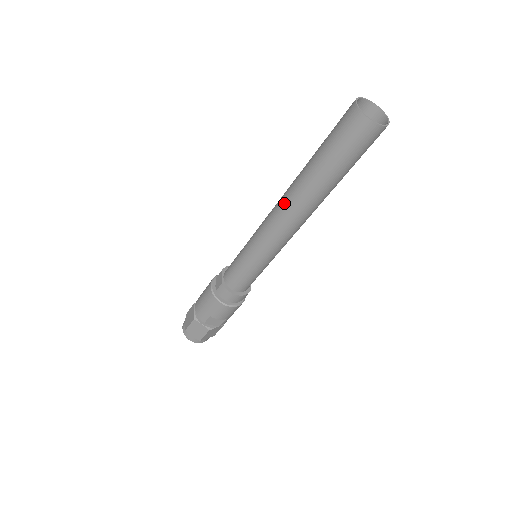
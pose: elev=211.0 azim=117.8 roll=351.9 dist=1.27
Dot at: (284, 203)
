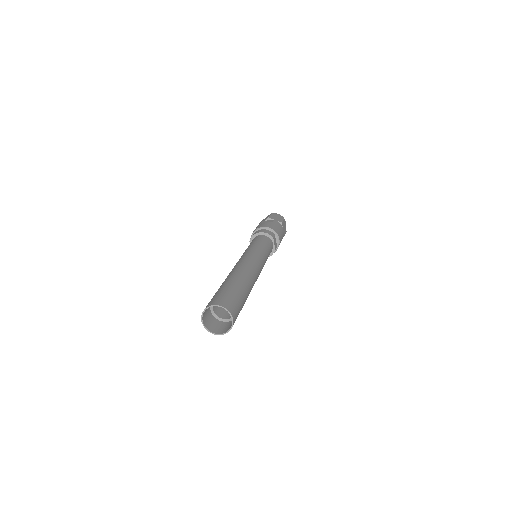
Dot at: occluded
